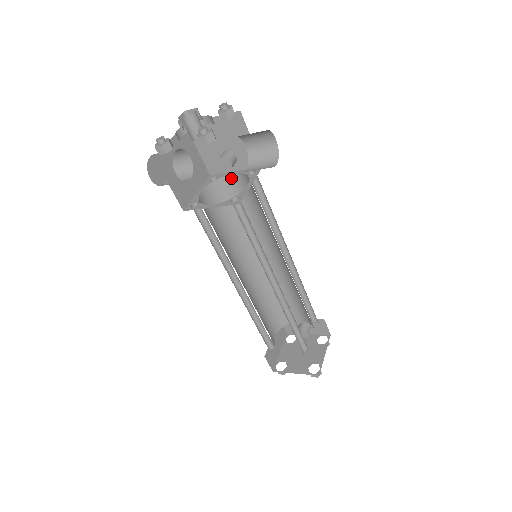
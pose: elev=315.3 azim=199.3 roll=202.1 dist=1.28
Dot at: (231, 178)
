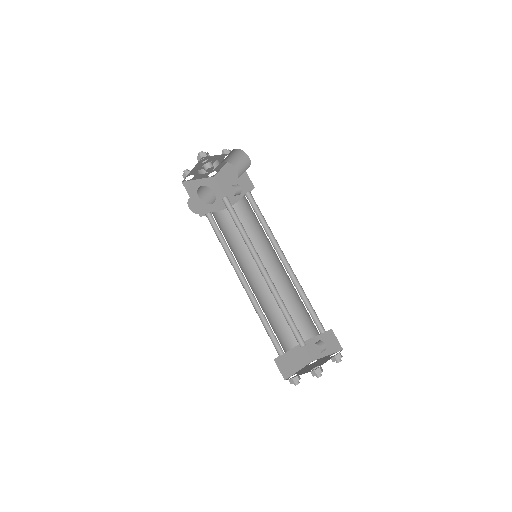
Dot at: (240, 204)
